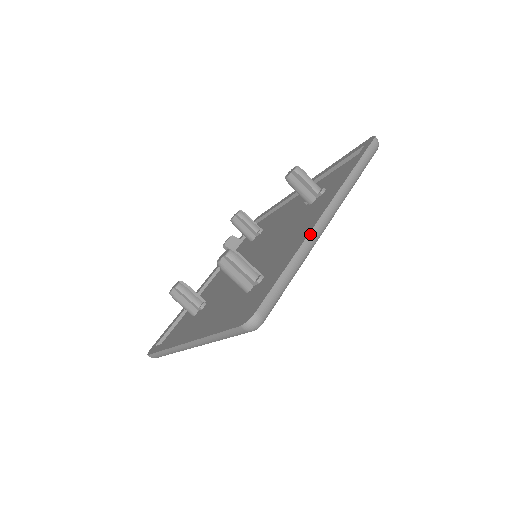
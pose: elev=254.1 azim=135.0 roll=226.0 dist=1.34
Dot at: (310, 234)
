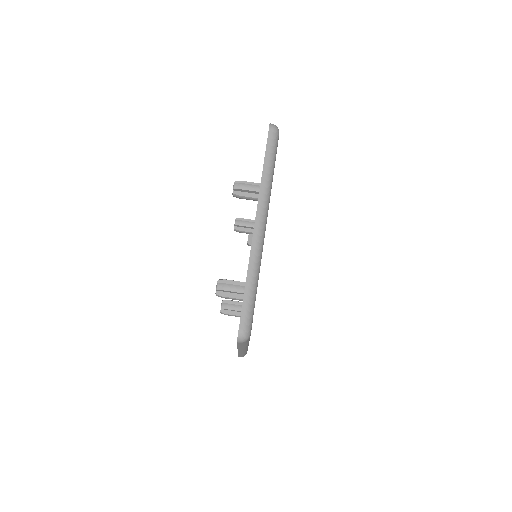
Dot at: (252, 248)
